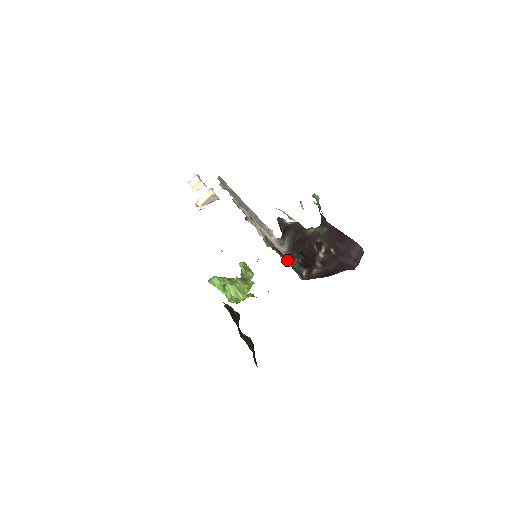
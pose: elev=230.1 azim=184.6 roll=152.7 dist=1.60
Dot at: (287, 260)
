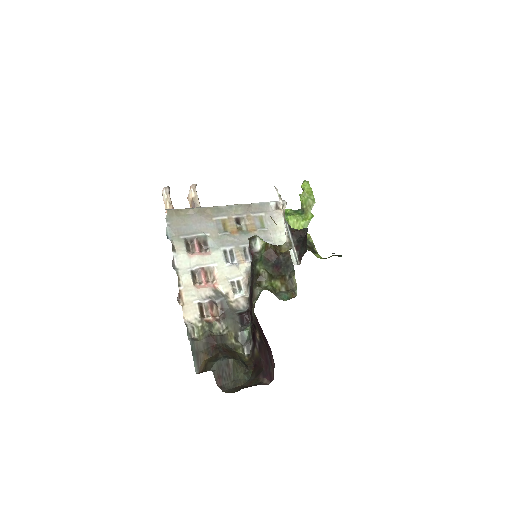
Dot at: (201, 369)
